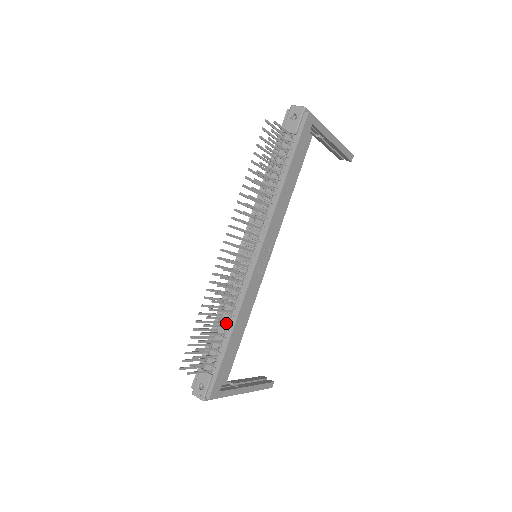
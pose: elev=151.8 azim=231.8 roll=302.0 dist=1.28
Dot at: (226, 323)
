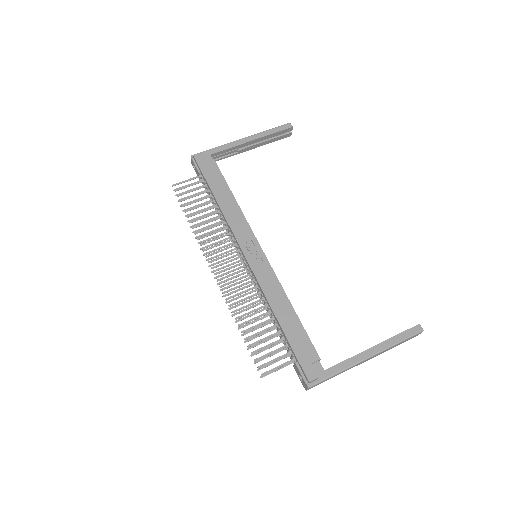
Dot at: (273, 317)
